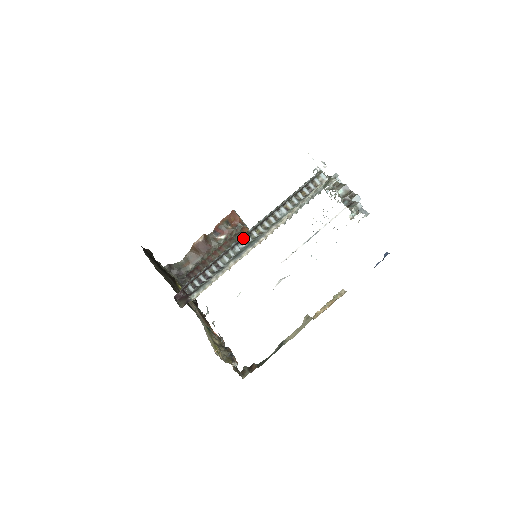
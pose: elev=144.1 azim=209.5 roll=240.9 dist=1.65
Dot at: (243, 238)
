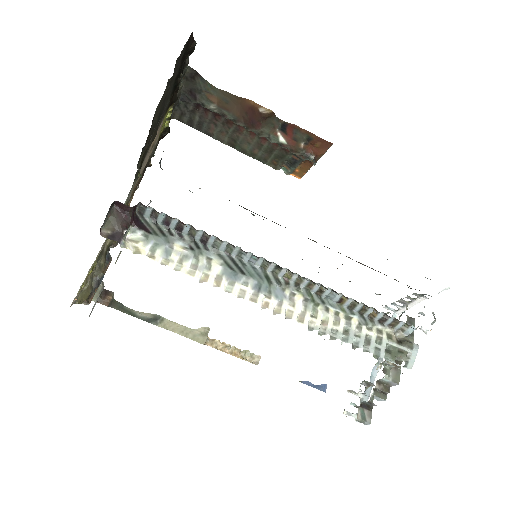
Dot at: occluded
